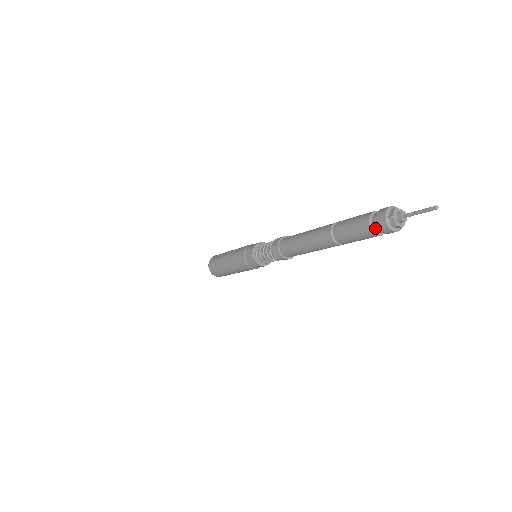
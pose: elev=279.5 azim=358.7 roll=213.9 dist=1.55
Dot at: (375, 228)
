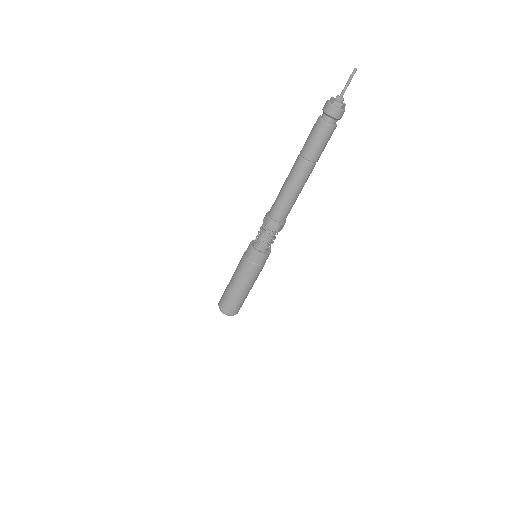
Dot at: (330, 121)
